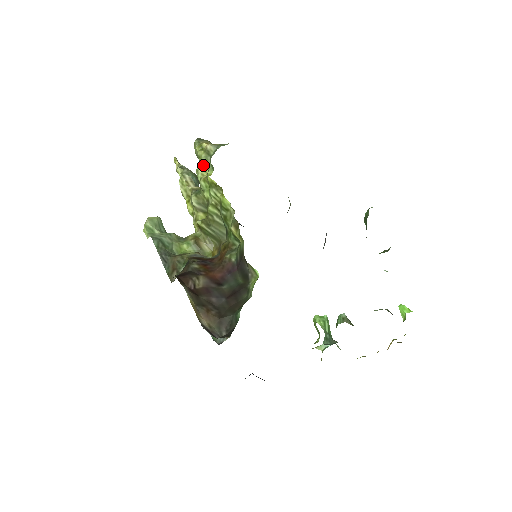
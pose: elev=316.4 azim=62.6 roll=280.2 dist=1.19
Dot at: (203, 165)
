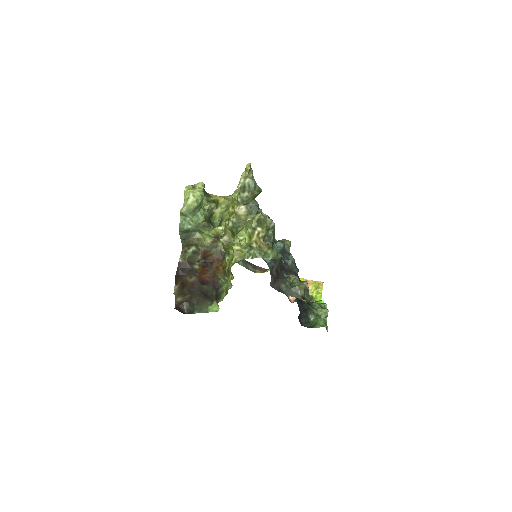
Dot at: (241, 244)
